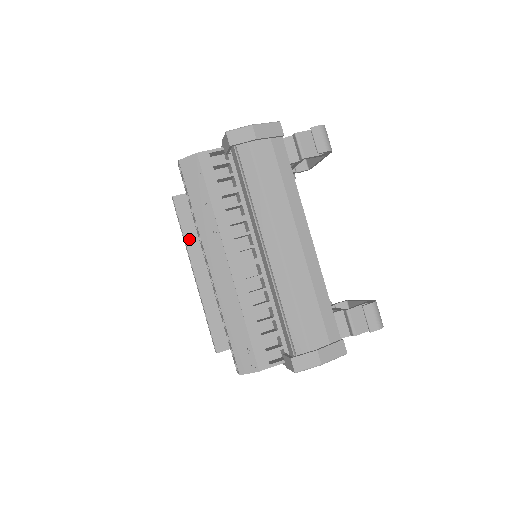
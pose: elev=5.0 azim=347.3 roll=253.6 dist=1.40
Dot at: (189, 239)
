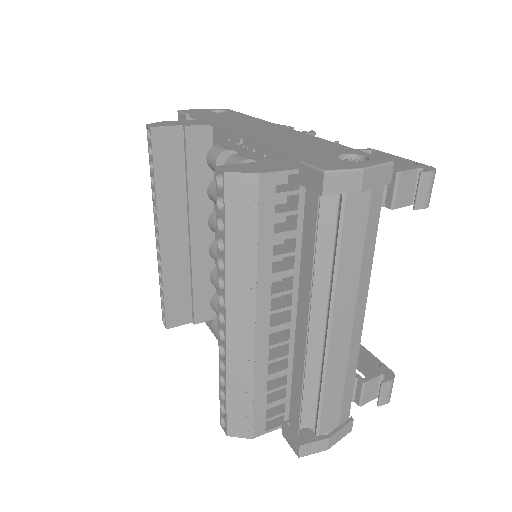
Dot at: (161, 192)
